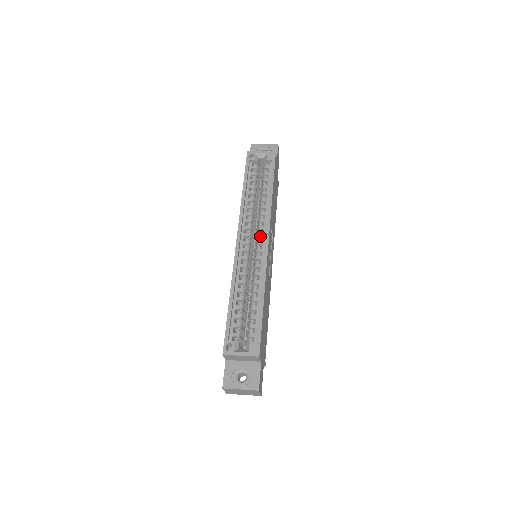
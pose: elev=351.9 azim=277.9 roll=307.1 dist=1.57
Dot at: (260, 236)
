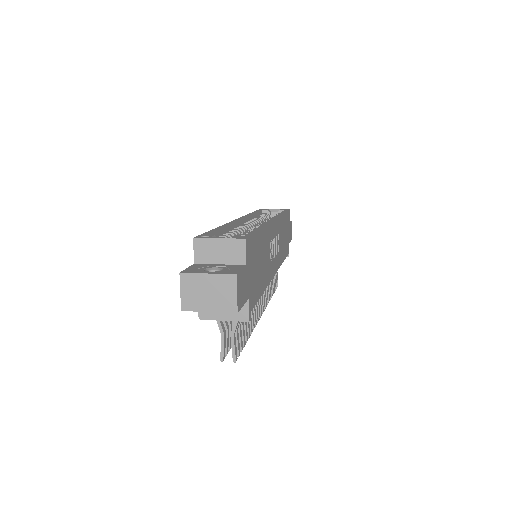
Dot at: occluded
